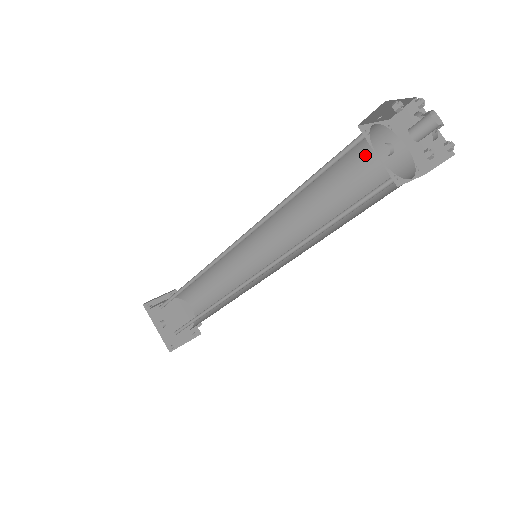
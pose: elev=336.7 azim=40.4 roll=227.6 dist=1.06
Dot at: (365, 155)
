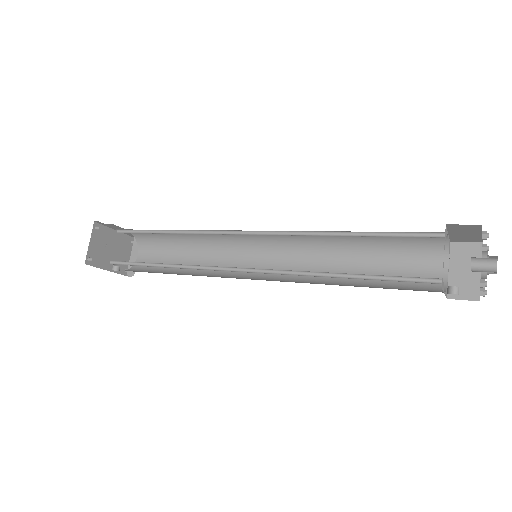
Dot at: (408, 235)
